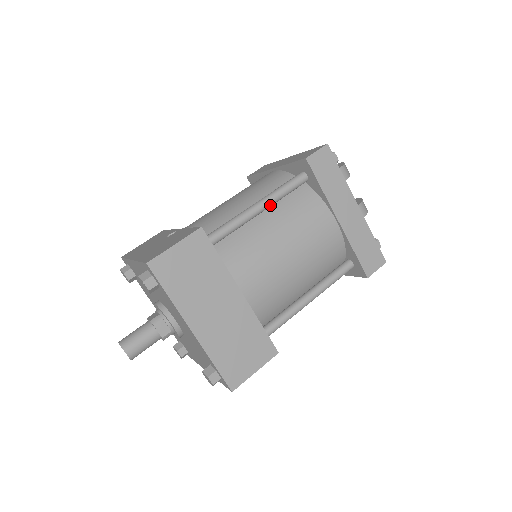
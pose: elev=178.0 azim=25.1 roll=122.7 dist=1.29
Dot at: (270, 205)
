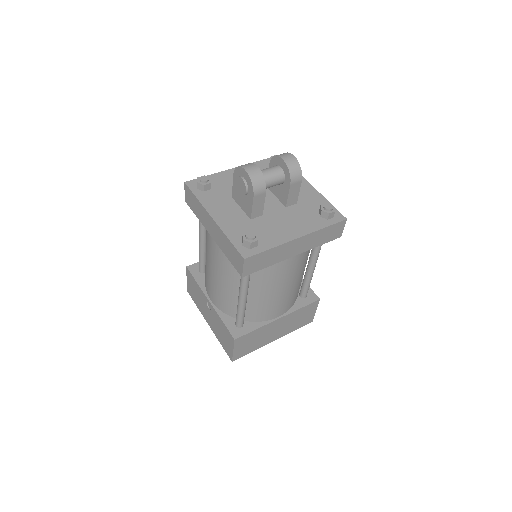
Dot at: occluded
